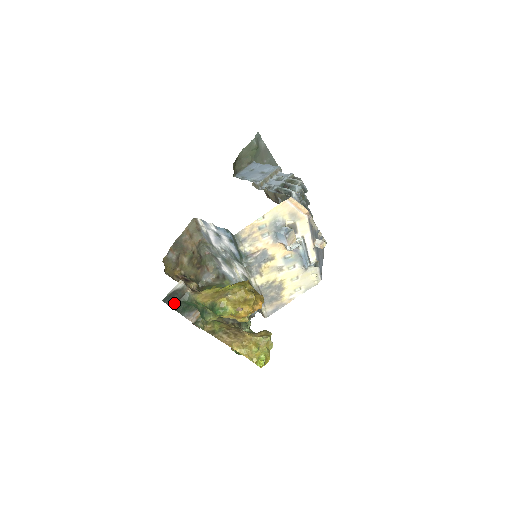
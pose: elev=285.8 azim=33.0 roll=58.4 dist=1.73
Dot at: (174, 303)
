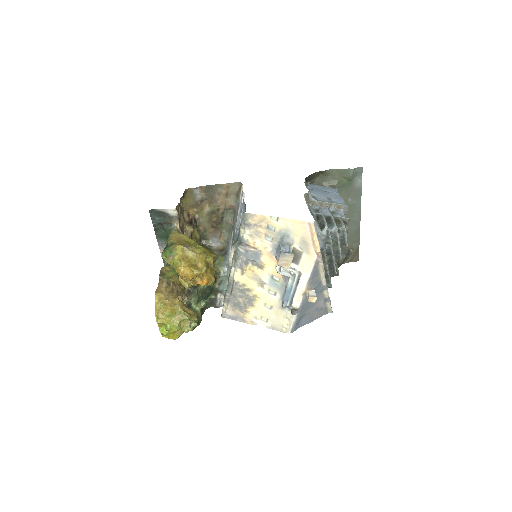
Dot at: (157, 222)
